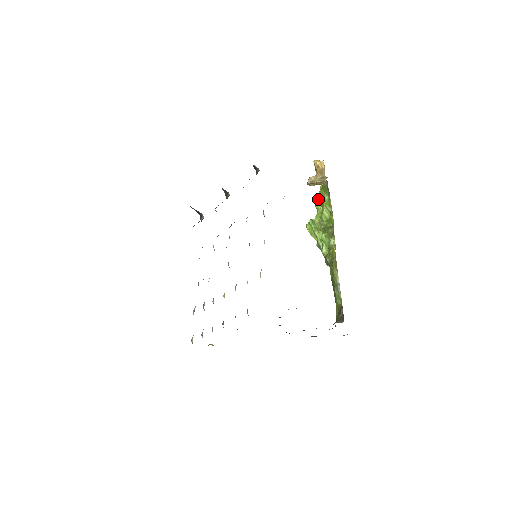
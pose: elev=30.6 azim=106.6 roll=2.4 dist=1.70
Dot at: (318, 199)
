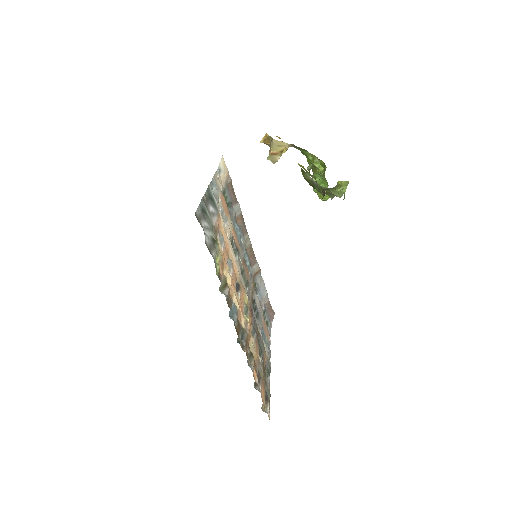
Dot at: occluded
